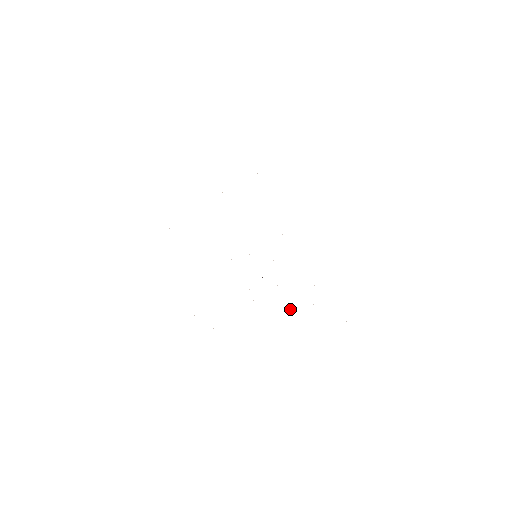
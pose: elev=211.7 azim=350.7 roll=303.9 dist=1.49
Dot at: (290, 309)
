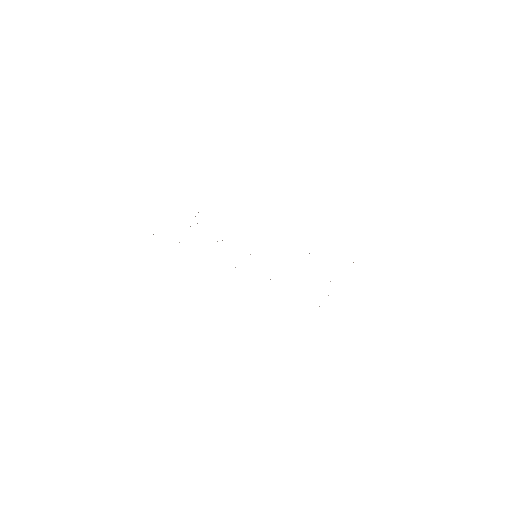
Dot at: occluded
